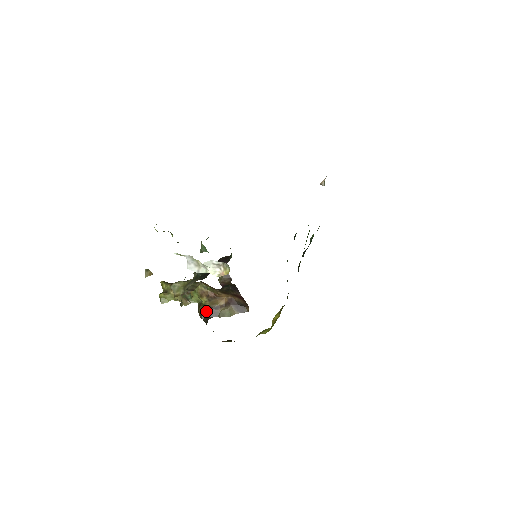
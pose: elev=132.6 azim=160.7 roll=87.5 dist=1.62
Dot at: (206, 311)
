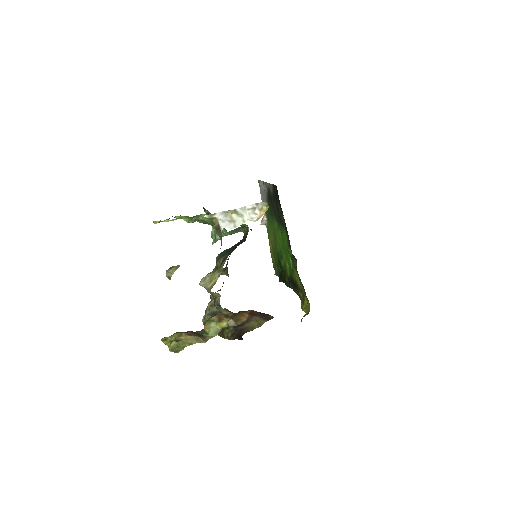
Dot at: (233, 331)
